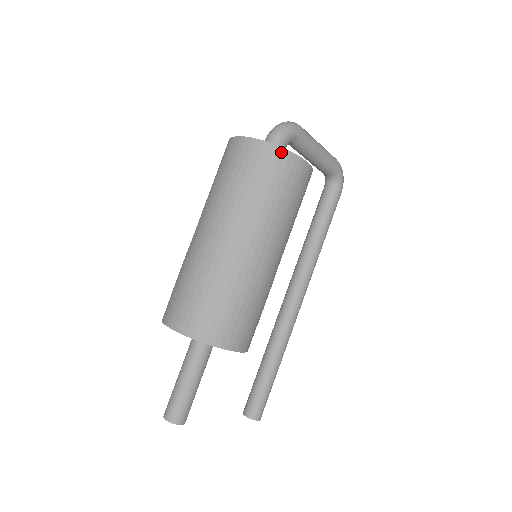
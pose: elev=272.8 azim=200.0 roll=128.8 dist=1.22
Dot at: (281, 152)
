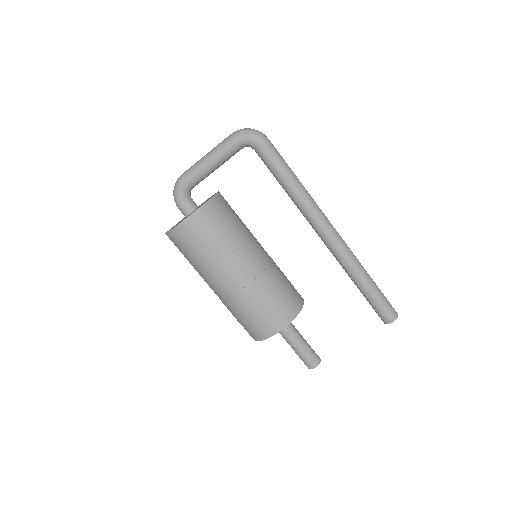
Dot at: (171, 234)
